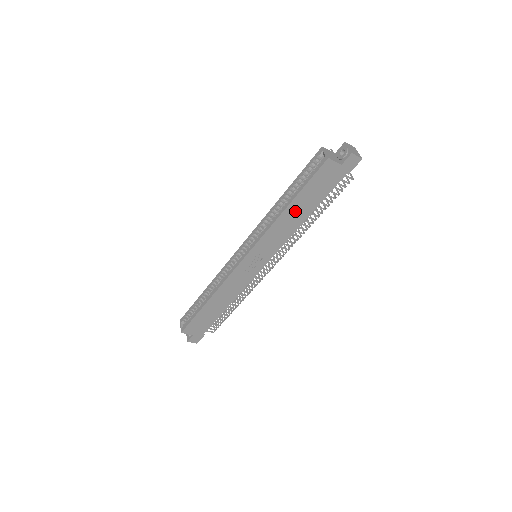
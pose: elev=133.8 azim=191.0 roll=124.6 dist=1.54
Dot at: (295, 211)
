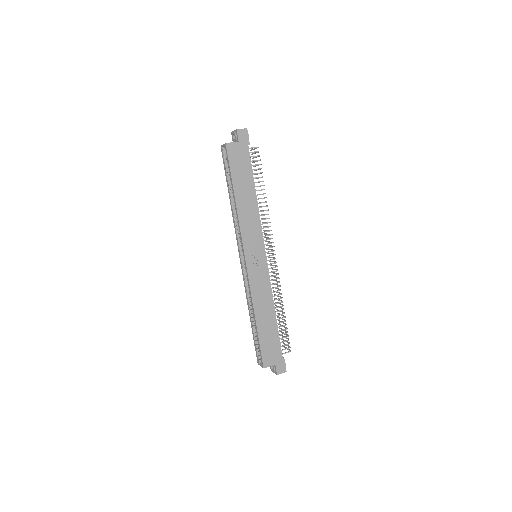
Dot at: (243, 195)
